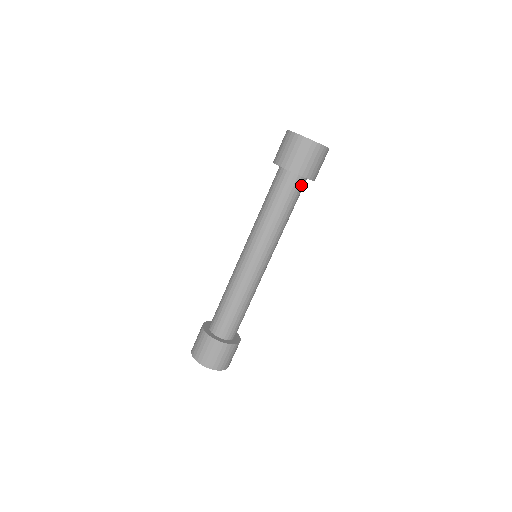
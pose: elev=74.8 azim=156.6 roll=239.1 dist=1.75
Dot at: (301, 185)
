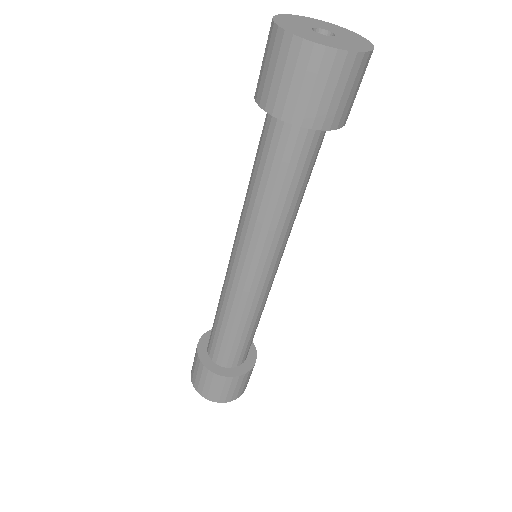
Dot at: (322, 136)
